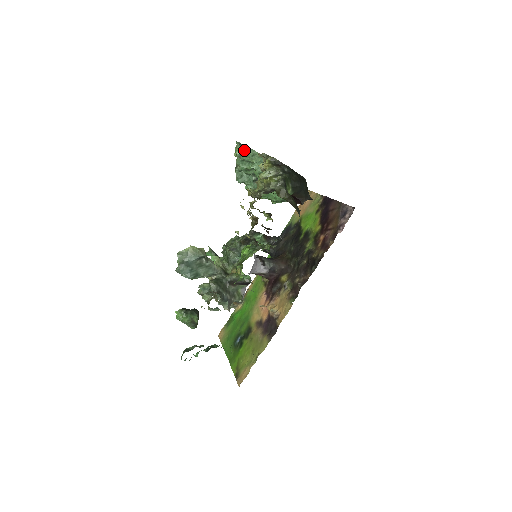
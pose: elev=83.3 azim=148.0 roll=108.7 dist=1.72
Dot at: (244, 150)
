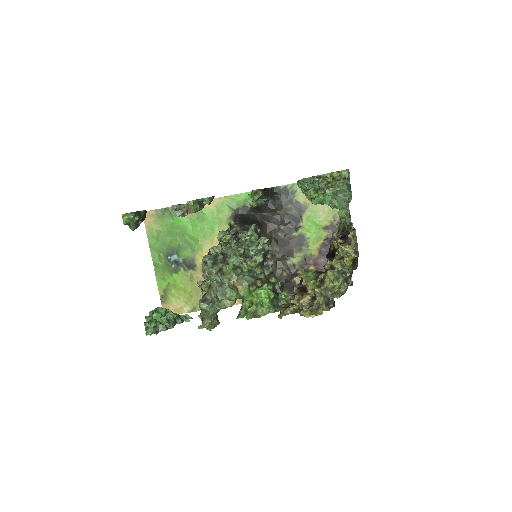
Dot at: (346, 196)
